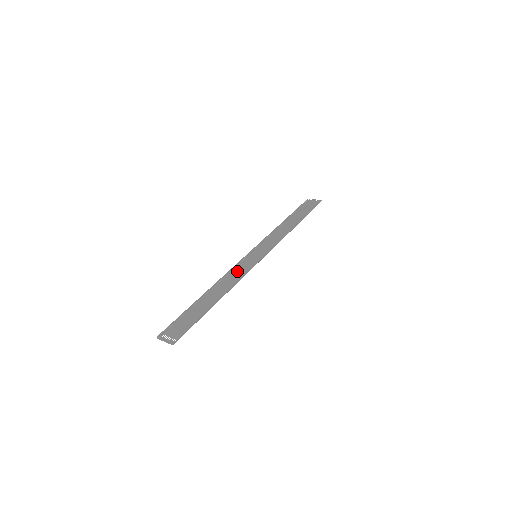
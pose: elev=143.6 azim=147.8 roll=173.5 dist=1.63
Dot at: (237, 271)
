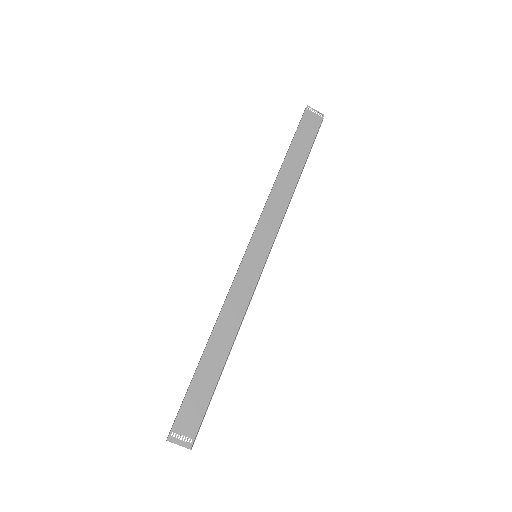
Dot at: (238, 292)
